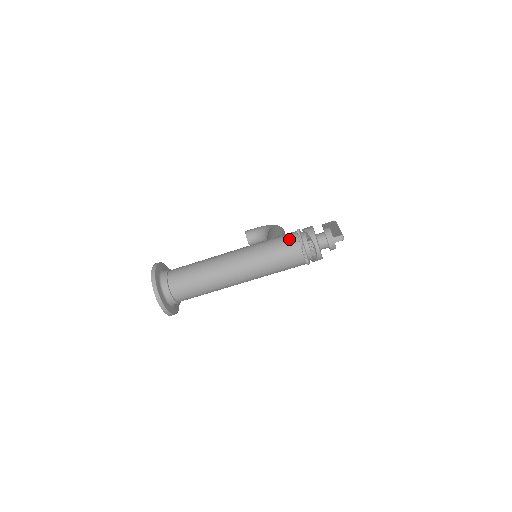
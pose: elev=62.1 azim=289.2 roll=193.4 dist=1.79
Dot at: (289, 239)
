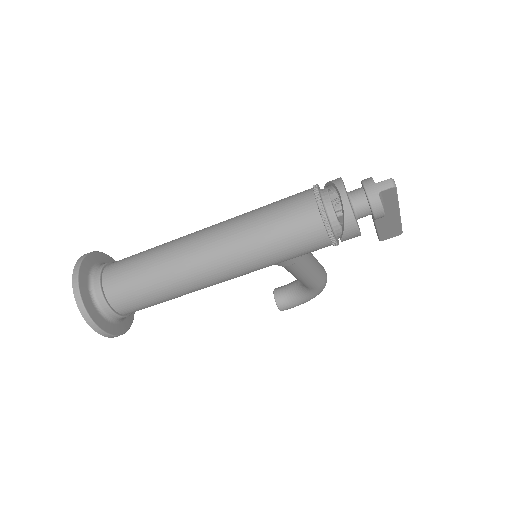
Dot at: (298, 193)
